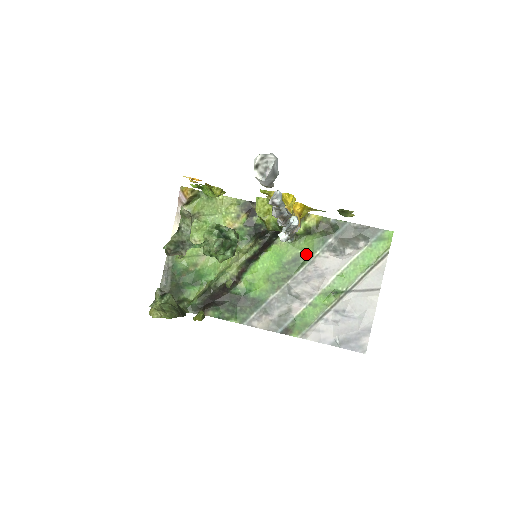
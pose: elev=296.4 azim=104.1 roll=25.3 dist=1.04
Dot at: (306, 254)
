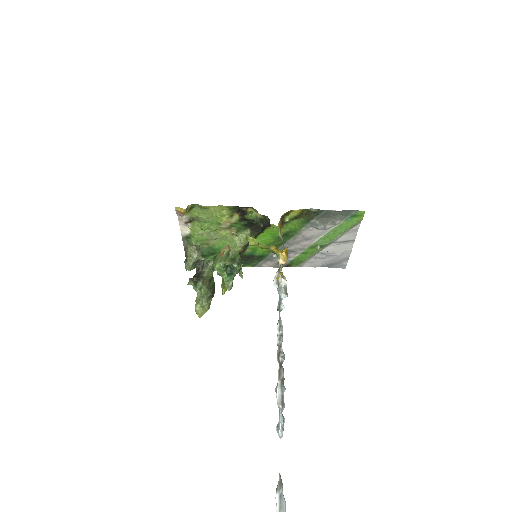
Dot at: (294, 230)
